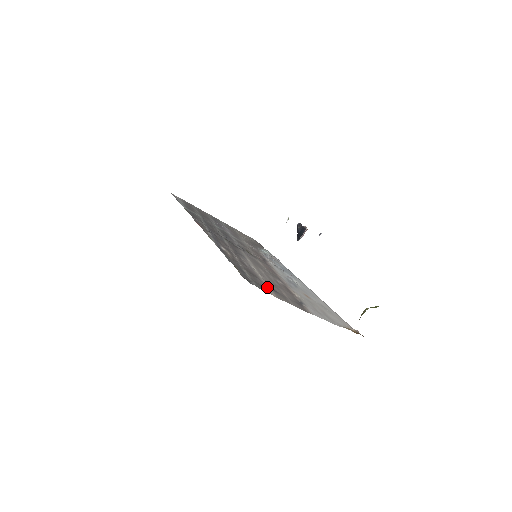
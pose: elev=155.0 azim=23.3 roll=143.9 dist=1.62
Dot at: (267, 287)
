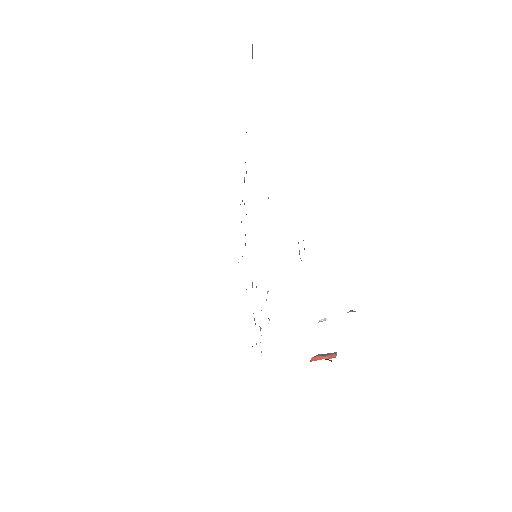
Dot at: occluded
